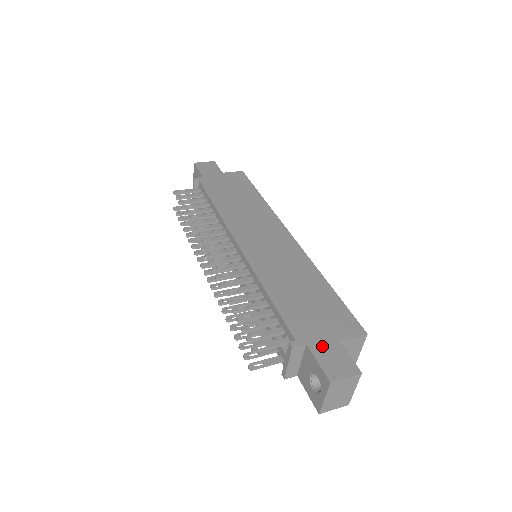
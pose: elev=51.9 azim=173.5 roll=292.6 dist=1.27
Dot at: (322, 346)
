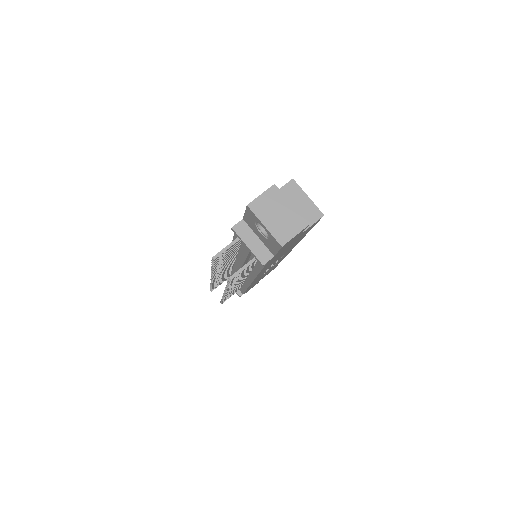
Dot at: occluded
